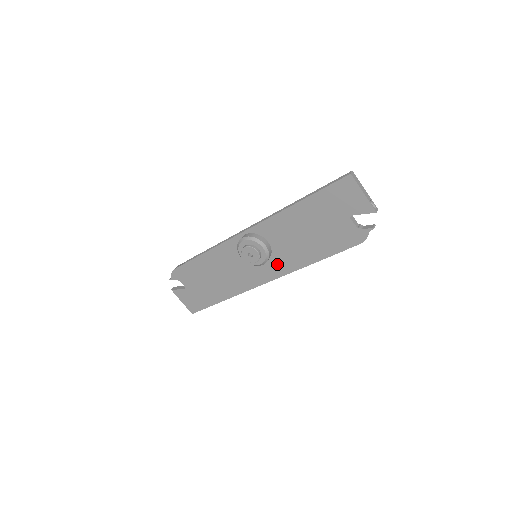
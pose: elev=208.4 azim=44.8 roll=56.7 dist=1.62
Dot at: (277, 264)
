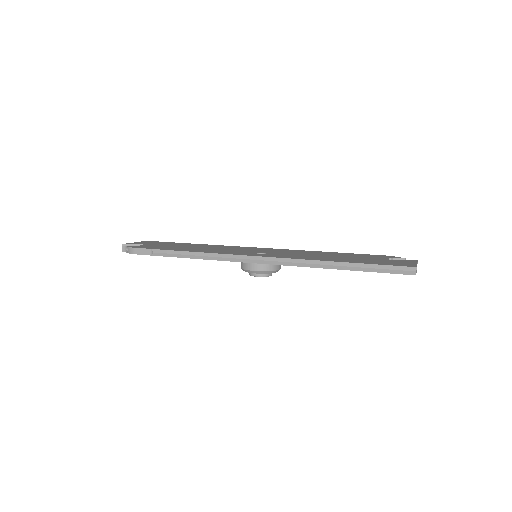
Dot at: occluded
